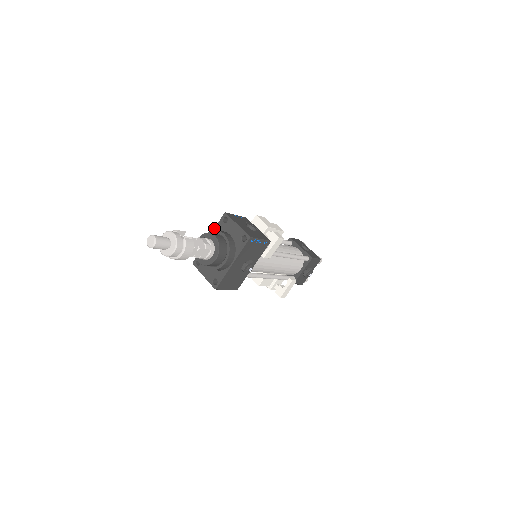
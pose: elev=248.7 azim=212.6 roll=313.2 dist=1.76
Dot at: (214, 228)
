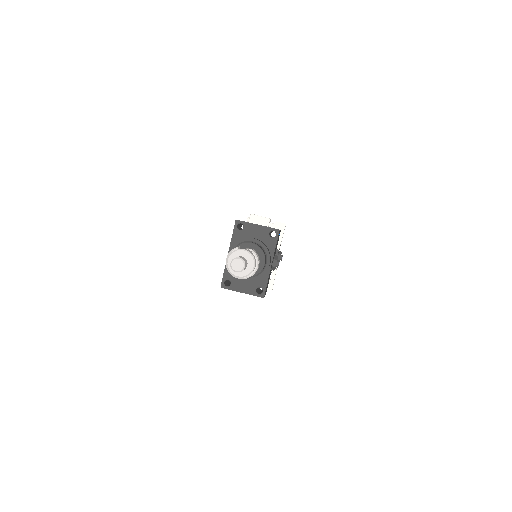
Dot at: occluded
